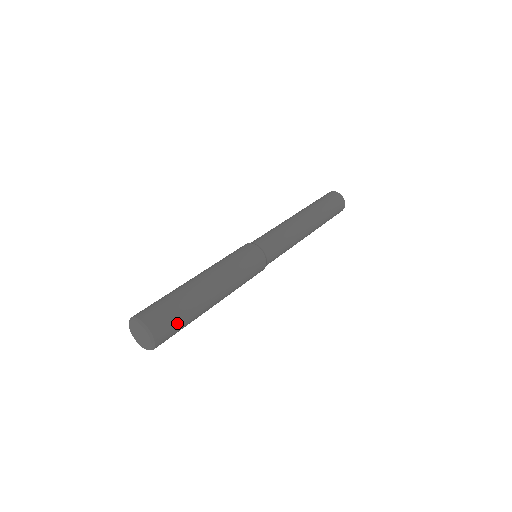
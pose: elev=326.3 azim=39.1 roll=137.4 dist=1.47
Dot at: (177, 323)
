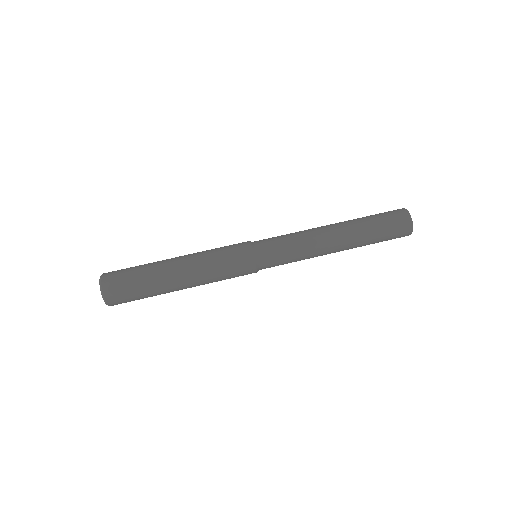
Dot at: (134, 299)
